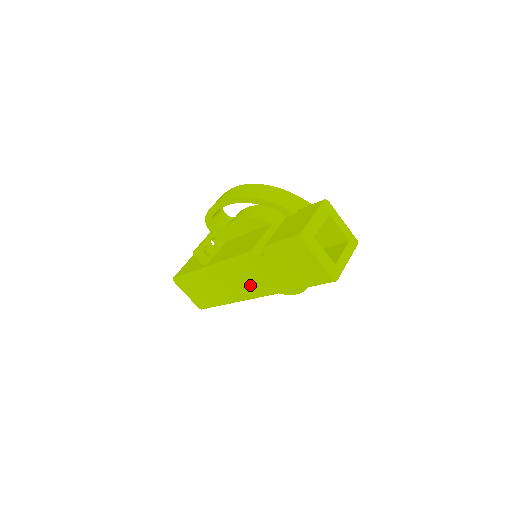
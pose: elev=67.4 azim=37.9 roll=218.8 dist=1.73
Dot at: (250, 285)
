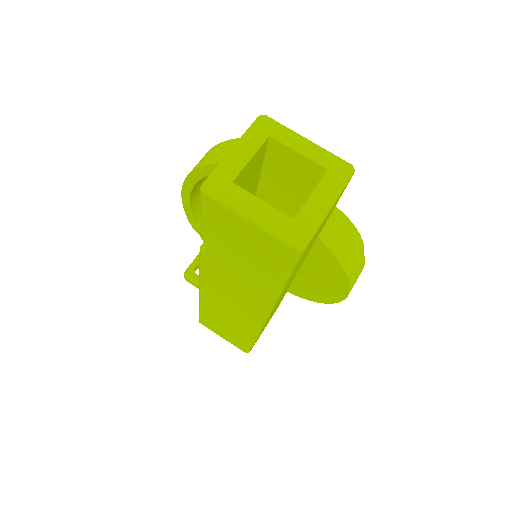
Dot at: (242, 302)
